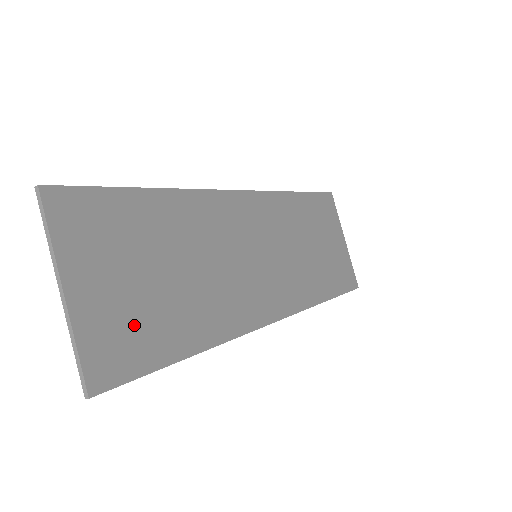
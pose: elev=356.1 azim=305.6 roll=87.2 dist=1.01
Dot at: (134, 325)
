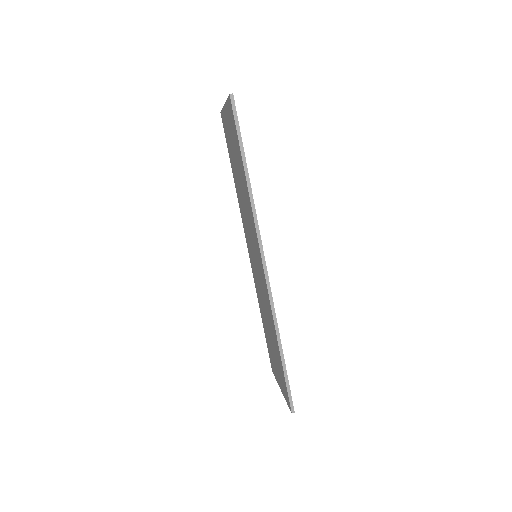
Dot at: occluded
